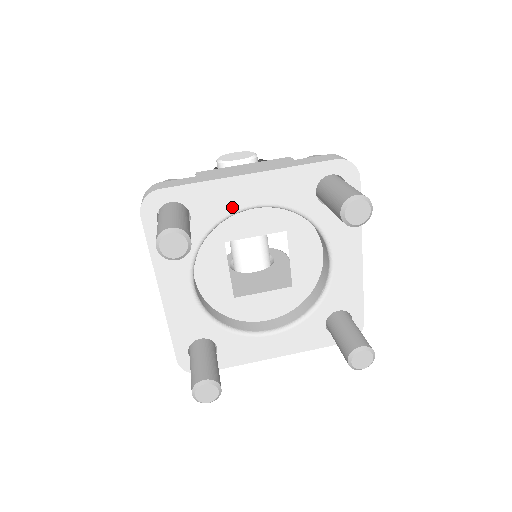
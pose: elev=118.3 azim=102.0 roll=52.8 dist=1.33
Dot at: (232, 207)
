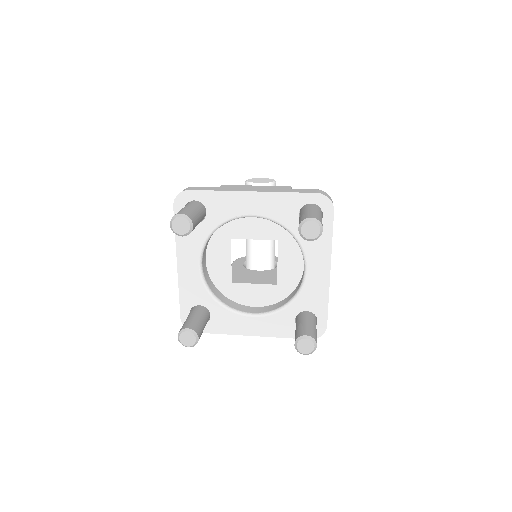
Dot at: (236, 213)
